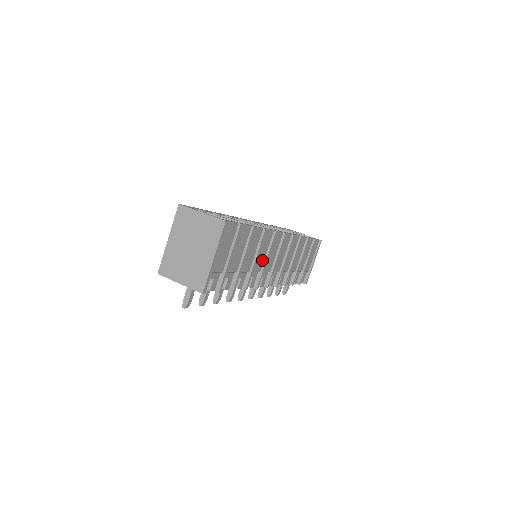
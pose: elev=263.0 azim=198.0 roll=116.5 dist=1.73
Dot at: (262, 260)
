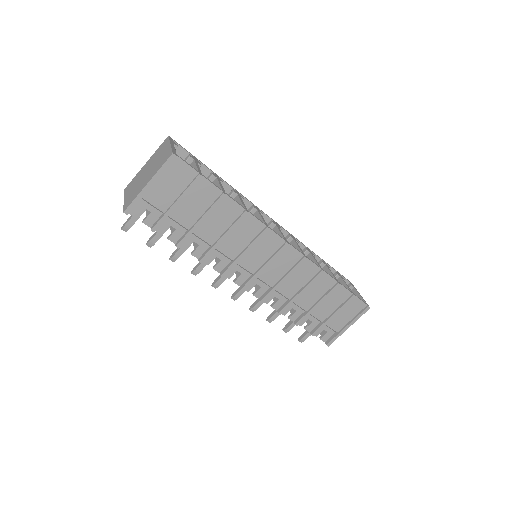
Dot at: (239, 249)
